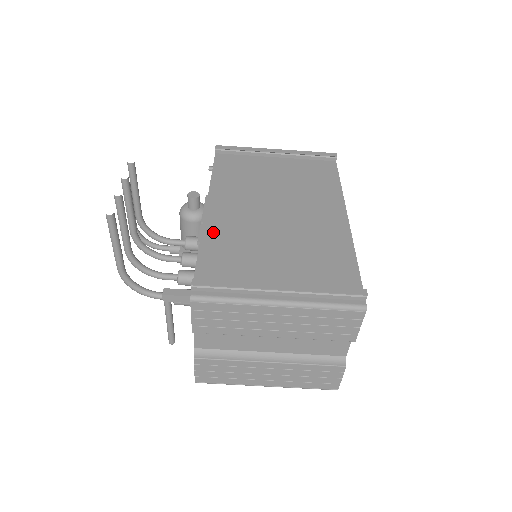
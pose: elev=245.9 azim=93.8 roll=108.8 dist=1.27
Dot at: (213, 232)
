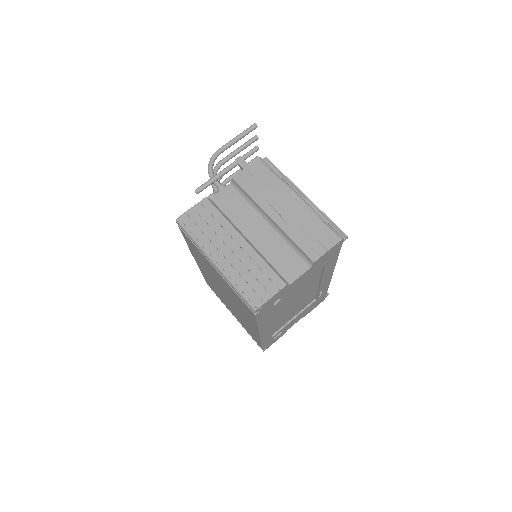
Dot at: occluded
